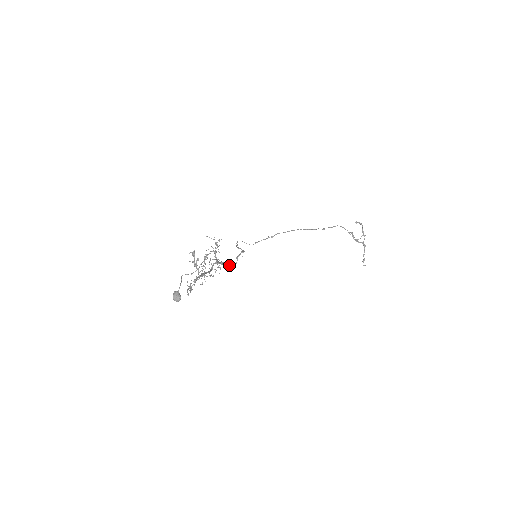
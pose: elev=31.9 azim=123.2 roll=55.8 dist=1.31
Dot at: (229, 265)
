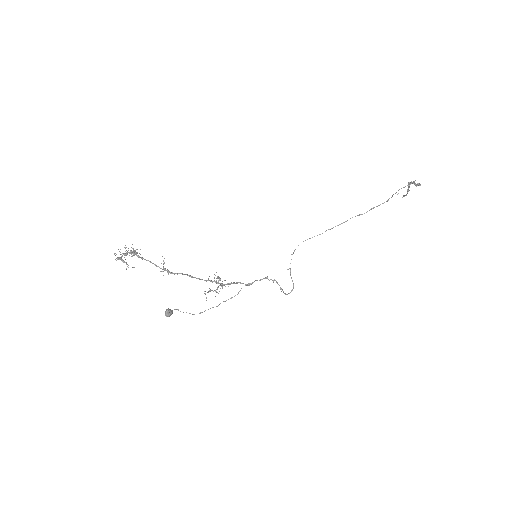
Dot at: (239, 282)
